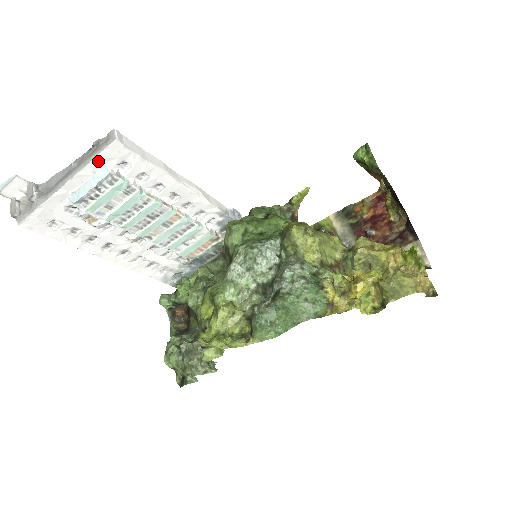
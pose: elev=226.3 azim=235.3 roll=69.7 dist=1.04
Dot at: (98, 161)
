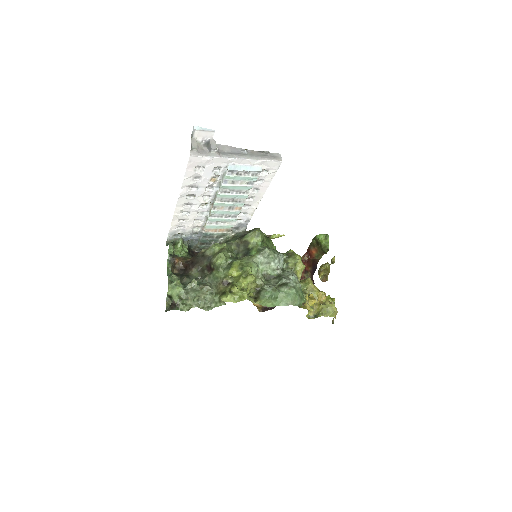
Dot at: (263, 162)
